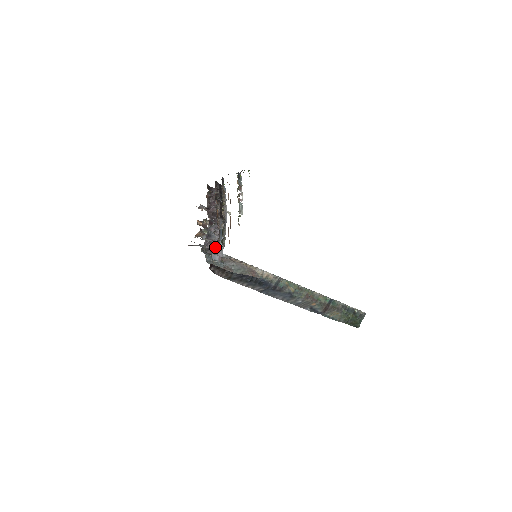
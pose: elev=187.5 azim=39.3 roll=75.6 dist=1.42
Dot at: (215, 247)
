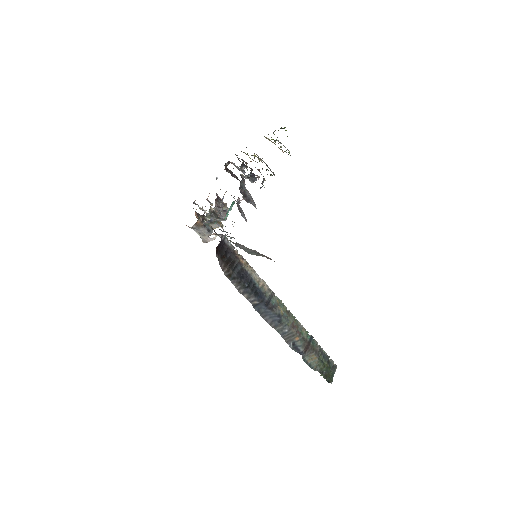
Dot at: (248, 199)
